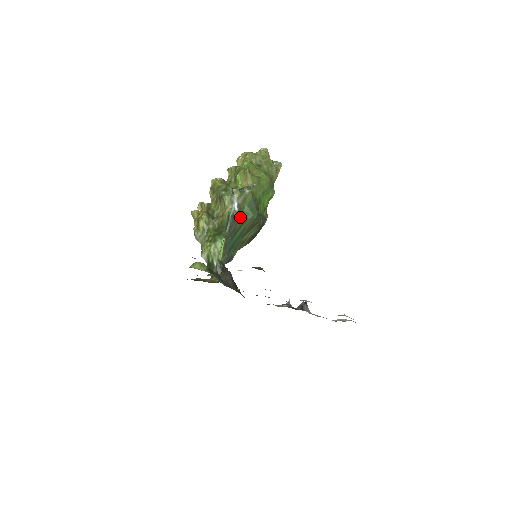
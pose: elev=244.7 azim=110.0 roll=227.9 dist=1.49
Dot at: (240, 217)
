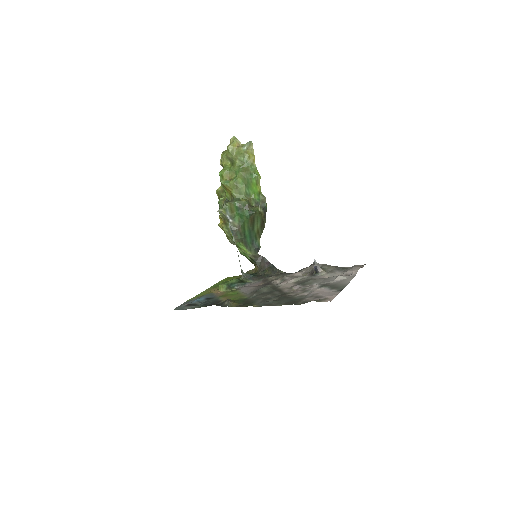
Dot at: (238, 223)
